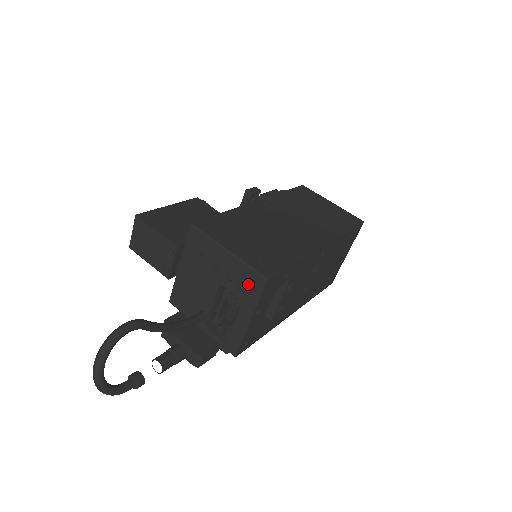
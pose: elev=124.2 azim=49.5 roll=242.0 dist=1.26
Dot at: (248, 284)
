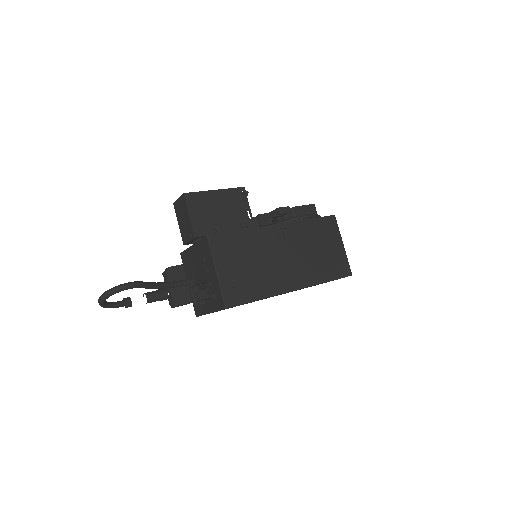
Dot at: (217, 298)
